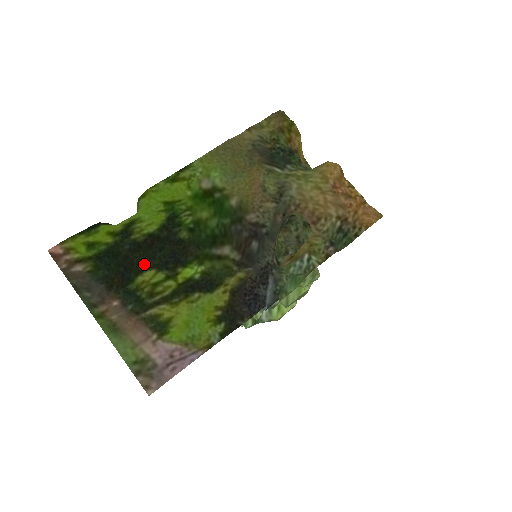
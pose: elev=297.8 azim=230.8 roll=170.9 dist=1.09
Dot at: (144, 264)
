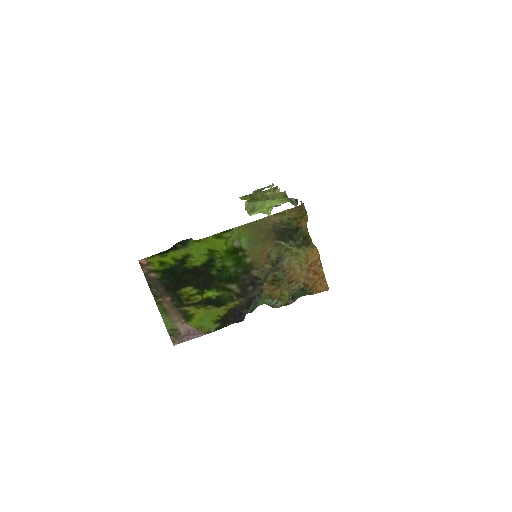
Dot at: (188, 282)
